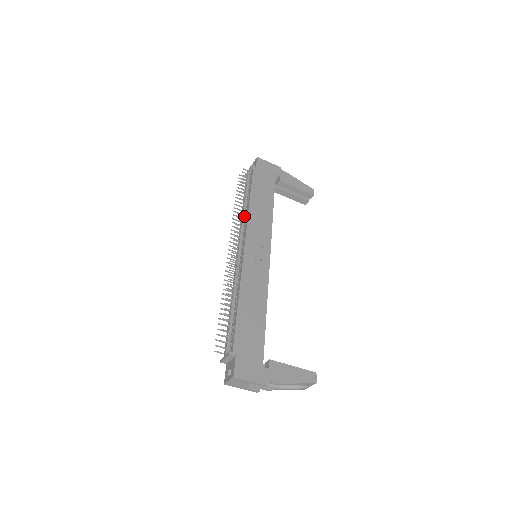
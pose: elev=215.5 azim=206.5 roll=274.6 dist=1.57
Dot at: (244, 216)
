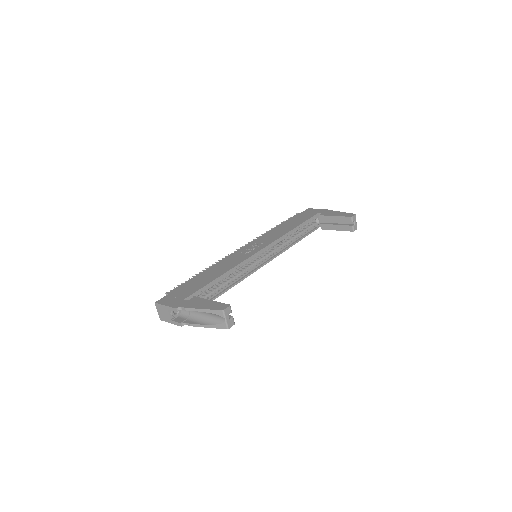
Dot at: occluded
